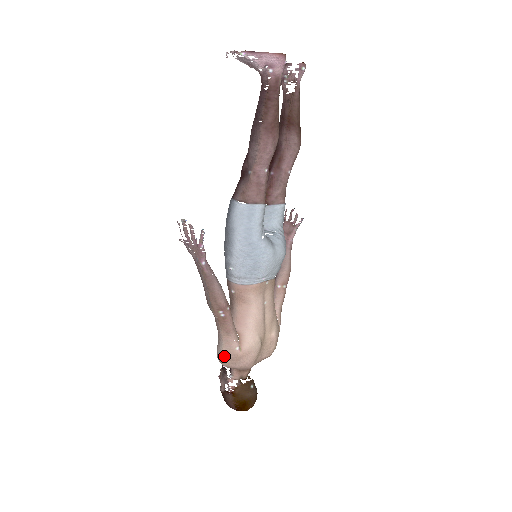
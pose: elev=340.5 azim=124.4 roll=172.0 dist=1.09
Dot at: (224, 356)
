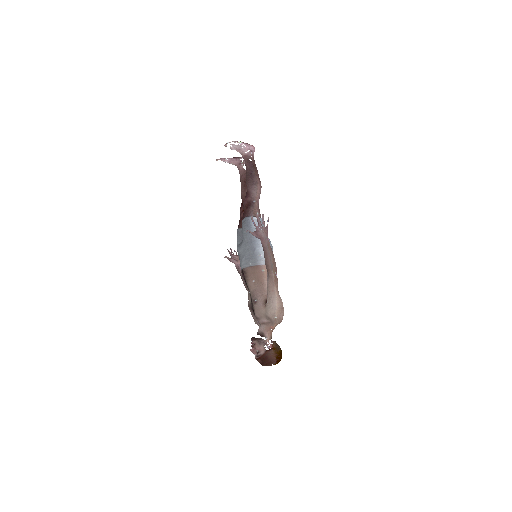
Dot at: (278, 307)
